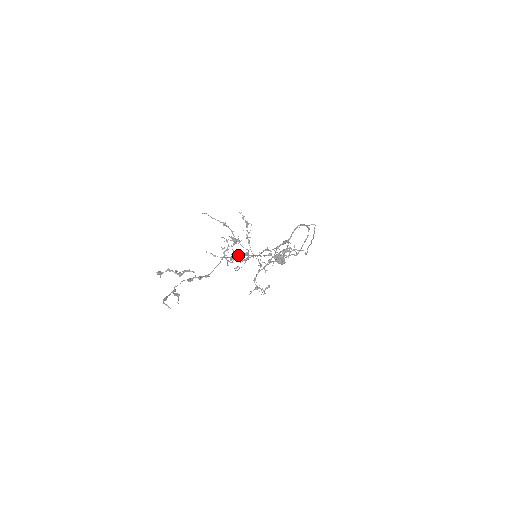
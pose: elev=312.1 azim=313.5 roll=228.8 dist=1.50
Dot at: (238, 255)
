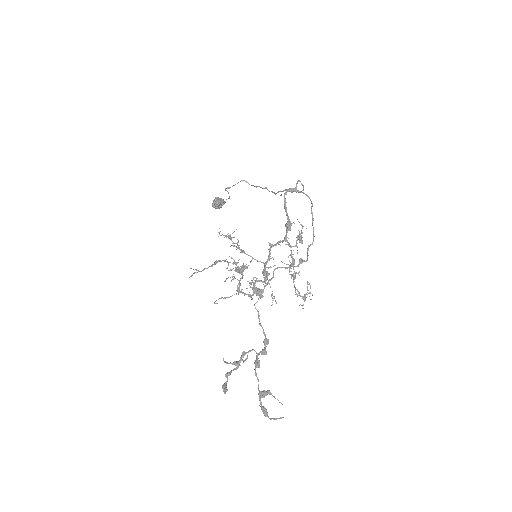
Dot at: occluded
